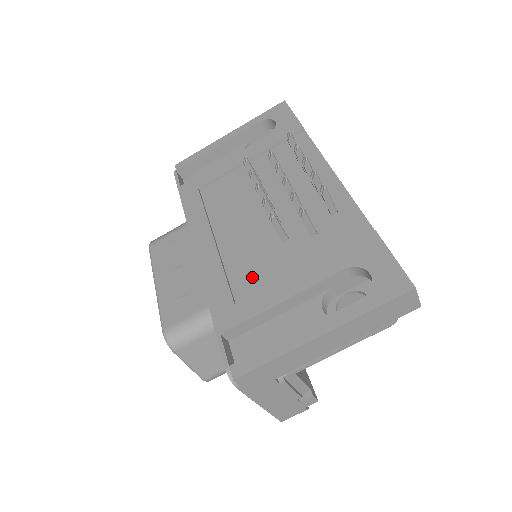
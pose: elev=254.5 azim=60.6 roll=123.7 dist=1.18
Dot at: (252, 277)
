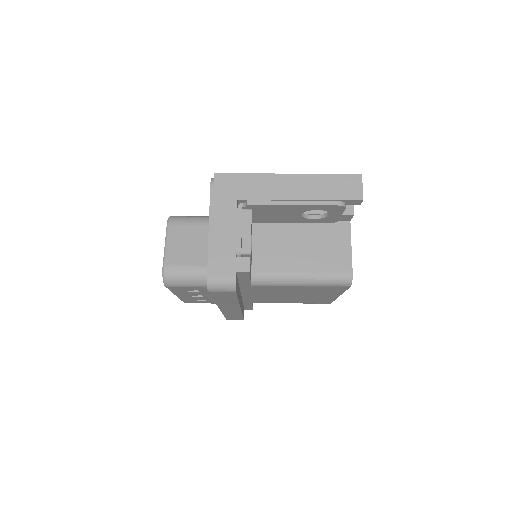
Dot at: occluded
